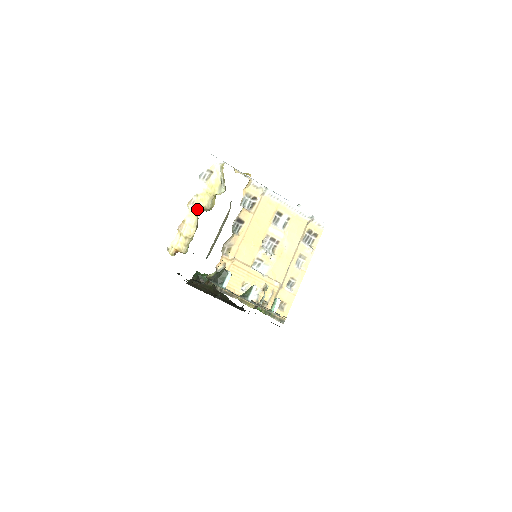
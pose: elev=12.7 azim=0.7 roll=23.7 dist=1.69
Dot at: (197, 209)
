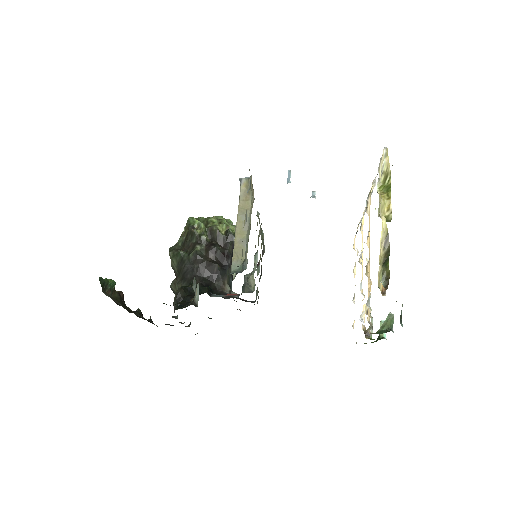
Dot at: occluded
